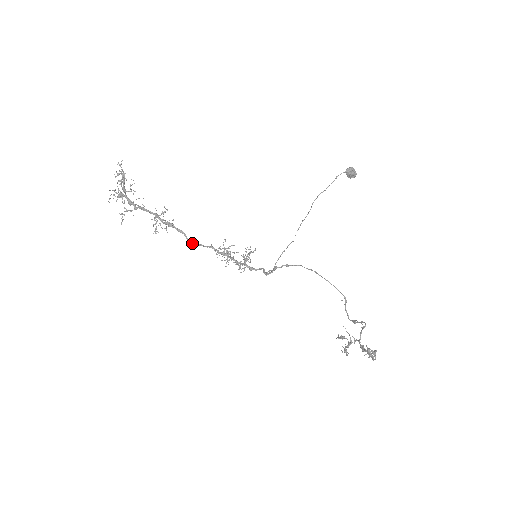
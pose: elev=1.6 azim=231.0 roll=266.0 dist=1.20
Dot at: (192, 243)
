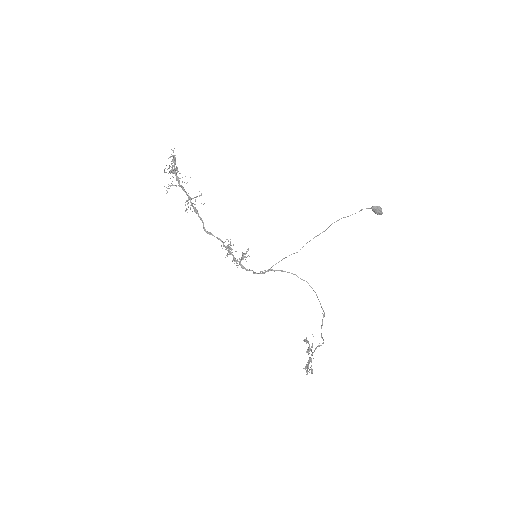
Dot at: (206, 231)
